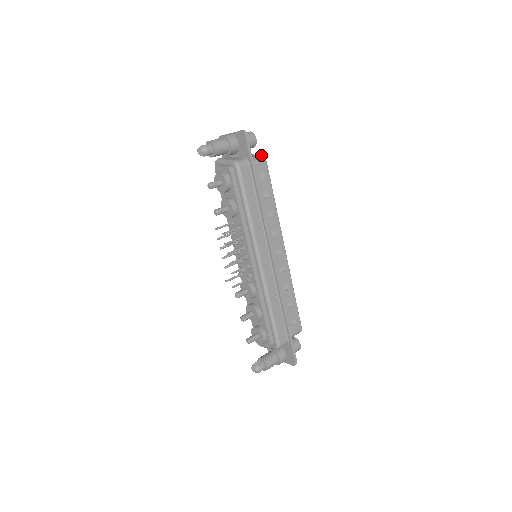
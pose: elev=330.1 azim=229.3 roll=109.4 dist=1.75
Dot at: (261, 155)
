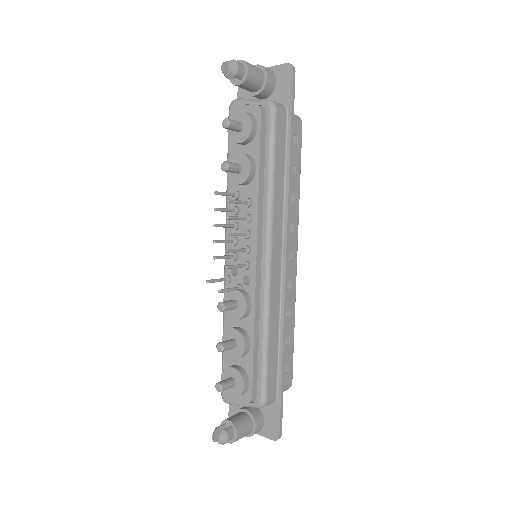
Dot at: occluded
